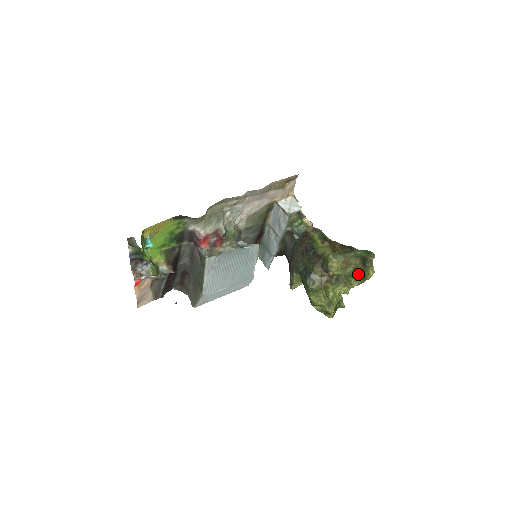
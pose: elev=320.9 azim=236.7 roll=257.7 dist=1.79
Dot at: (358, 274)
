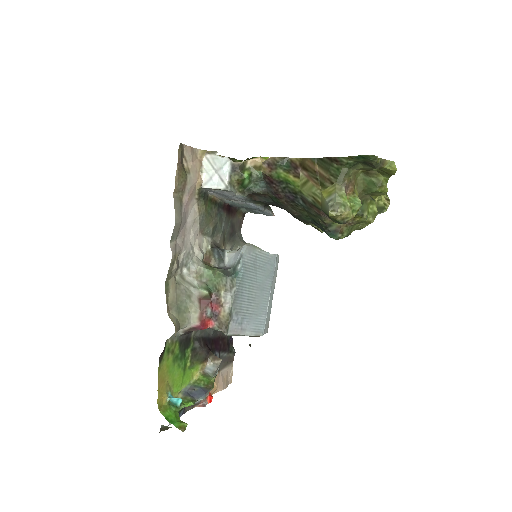
Dot at: (375, 175)
